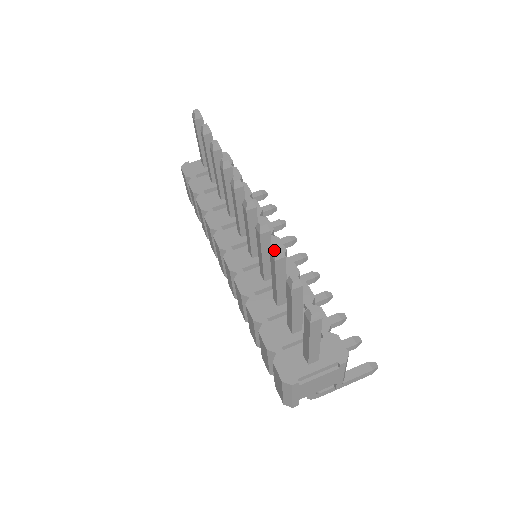
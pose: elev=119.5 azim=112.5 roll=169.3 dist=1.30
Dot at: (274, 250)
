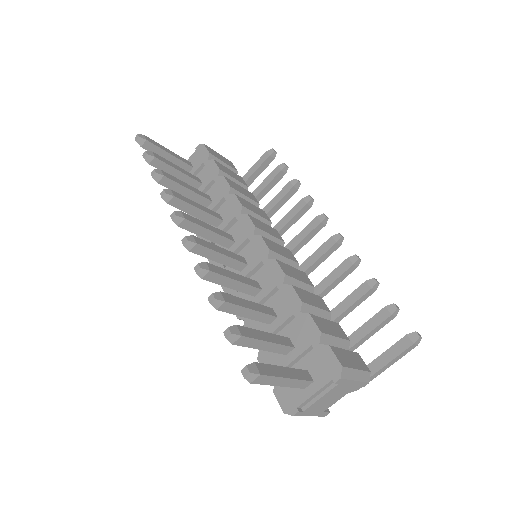
Dot at: occluded
